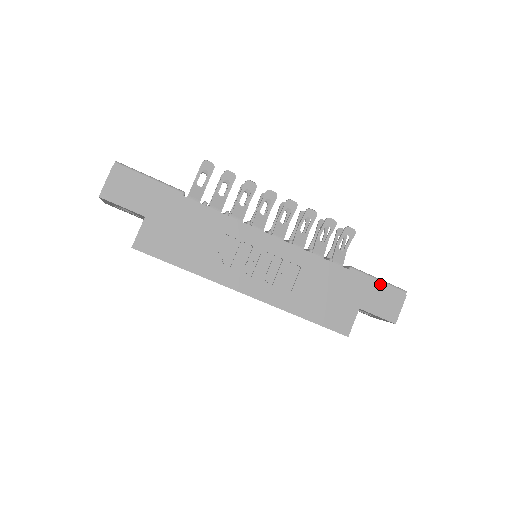
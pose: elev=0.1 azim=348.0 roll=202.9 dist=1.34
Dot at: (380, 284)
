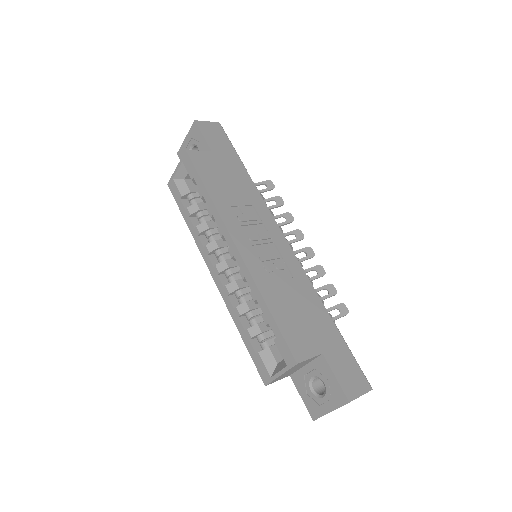
Dot at: (352, 356)
